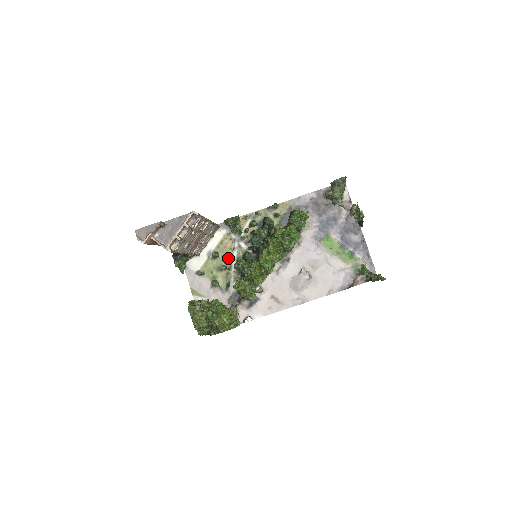
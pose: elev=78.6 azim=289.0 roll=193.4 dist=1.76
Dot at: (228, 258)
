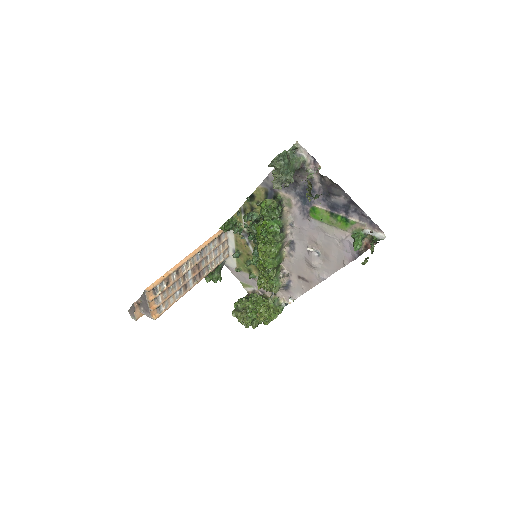
Dot at: (248, 253)
